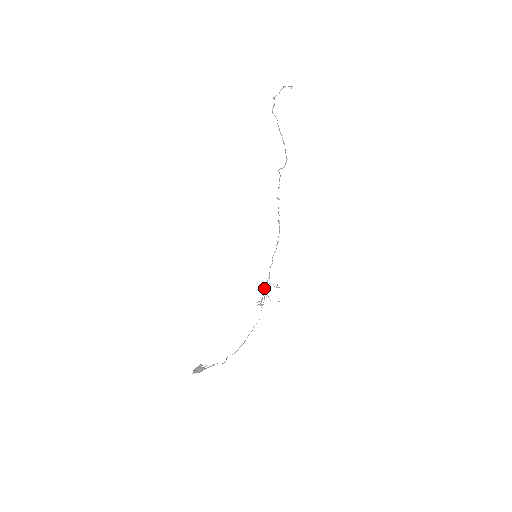
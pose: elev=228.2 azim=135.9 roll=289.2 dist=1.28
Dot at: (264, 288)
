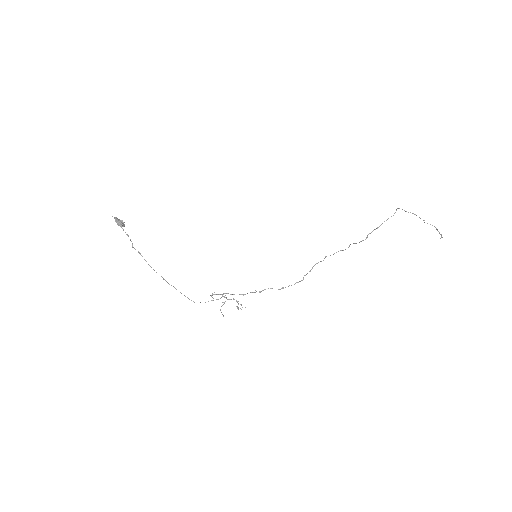
Dot at: (231, 294)
